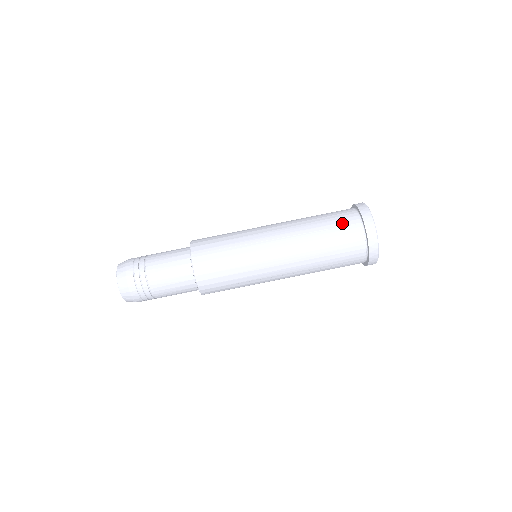
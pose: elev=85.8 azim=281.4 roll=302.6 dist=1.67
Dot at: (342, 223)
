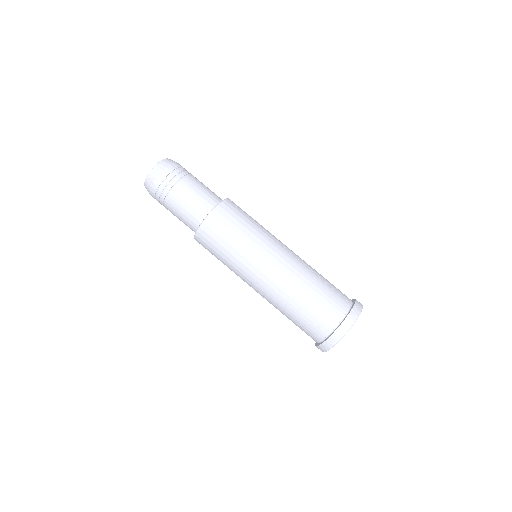
Dot at: (325, 311)
